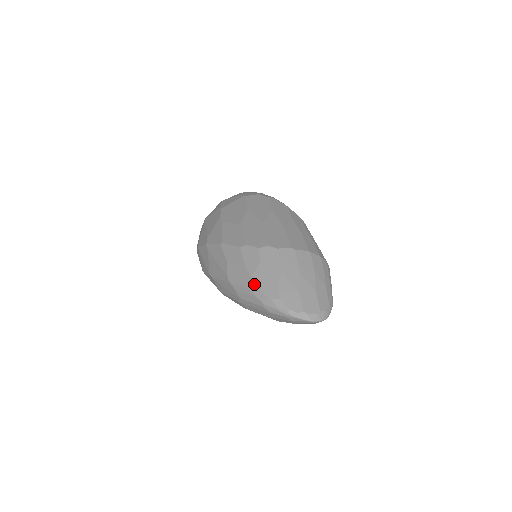
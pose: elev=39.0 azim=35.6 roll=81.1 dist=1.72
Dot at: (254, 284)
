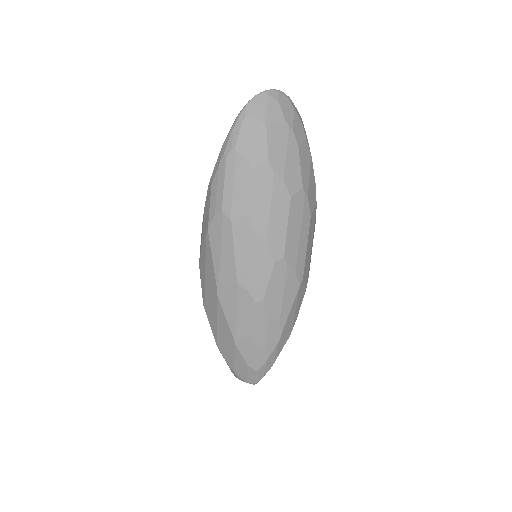
Dot at: occluded
